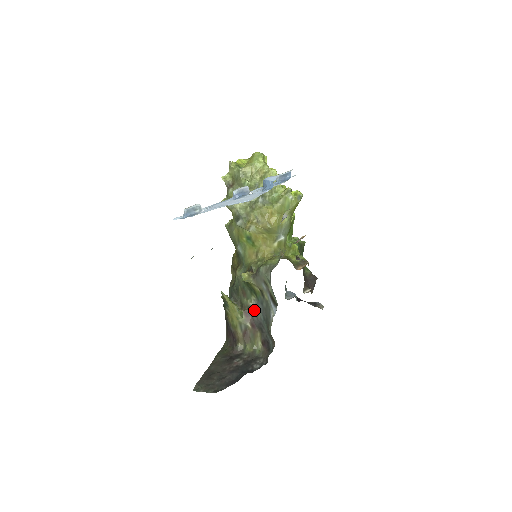
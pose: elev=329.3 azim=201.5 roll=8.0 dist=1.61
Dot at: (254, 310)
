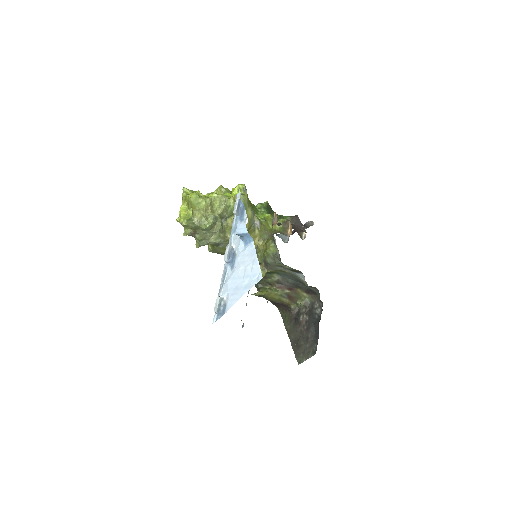
Dot at: (282, 280)
